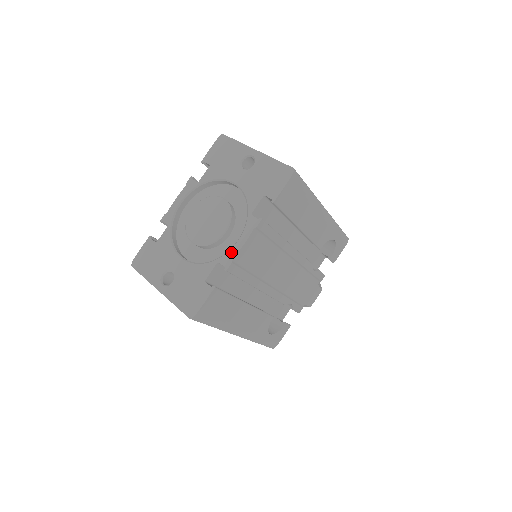
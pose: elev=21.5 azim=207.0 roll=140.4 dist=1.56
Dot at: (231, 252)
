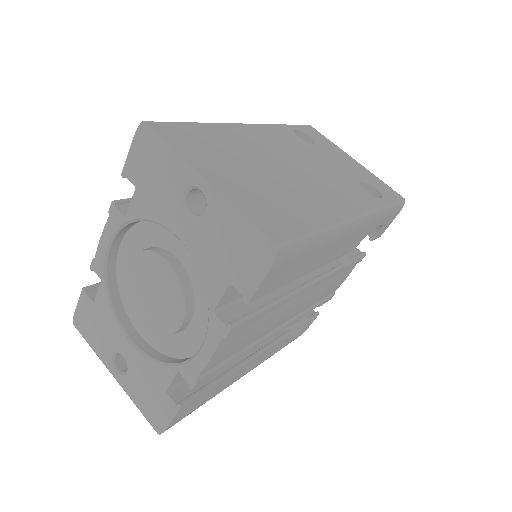
Dot at: (193, 365)
